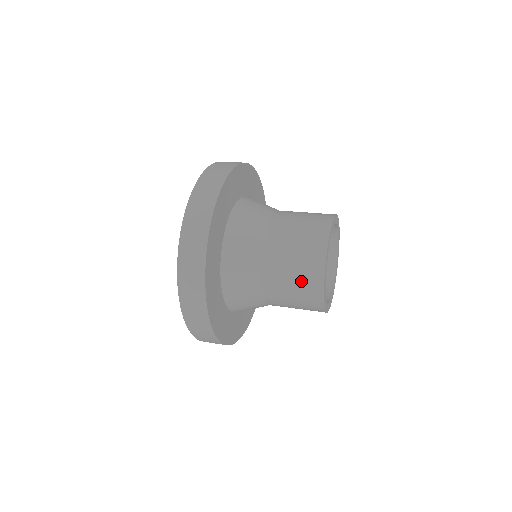
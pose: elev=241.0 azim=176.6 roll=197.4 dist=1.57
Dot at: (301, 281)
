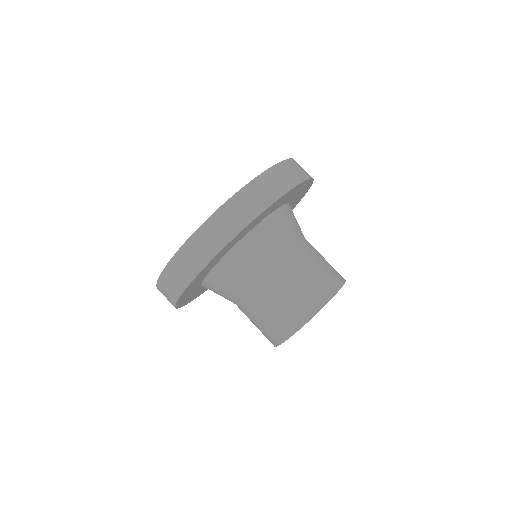
Dot at: (268, 326)
